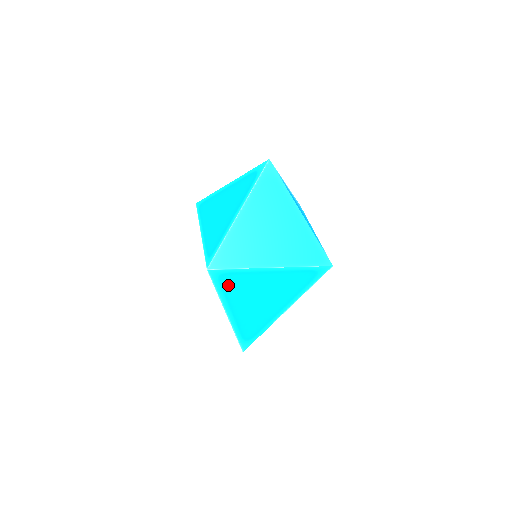
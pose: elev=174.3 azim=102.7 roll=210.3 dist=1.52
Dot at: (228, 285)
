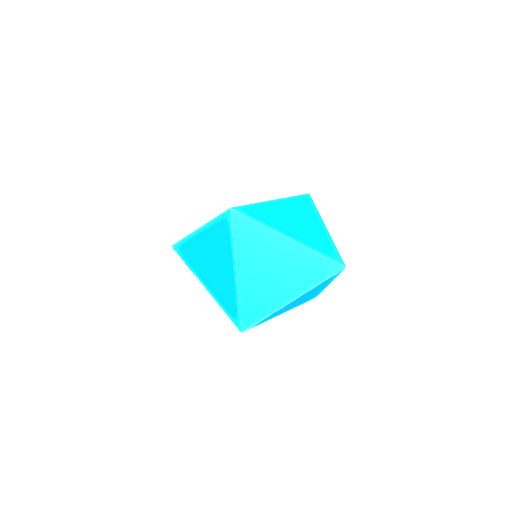
Dot at: occluded
